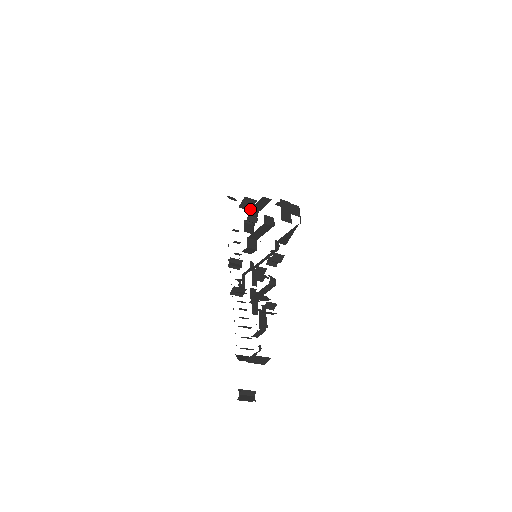
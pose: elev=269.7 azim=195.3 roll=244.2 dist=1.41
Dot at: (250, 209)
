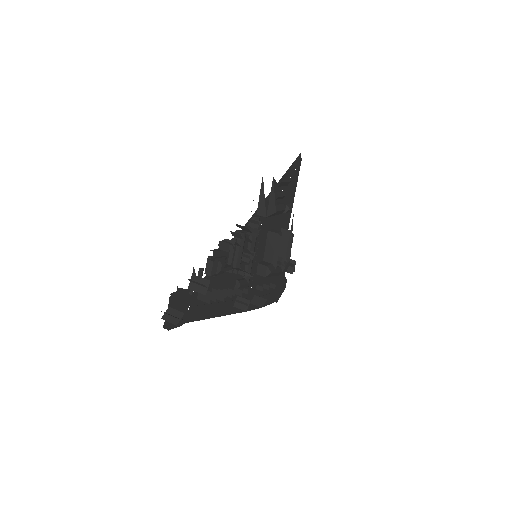
Dot at: occluded
